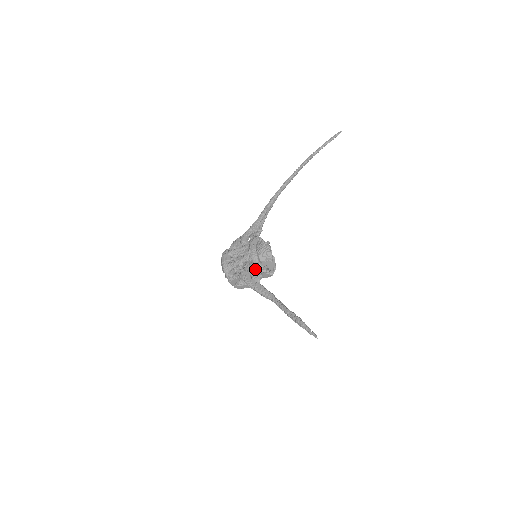
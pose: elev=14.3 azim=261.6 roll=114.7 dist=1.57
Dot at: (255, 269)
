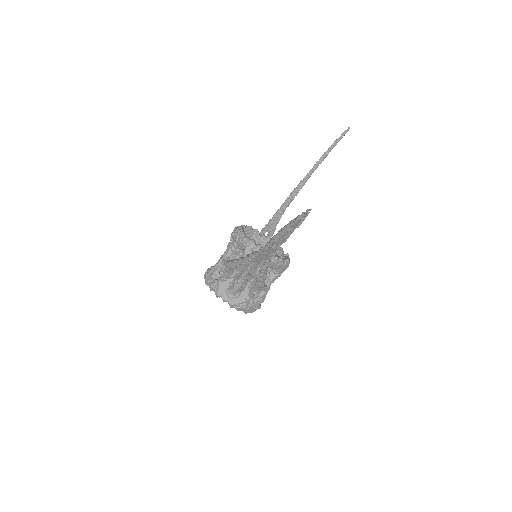
Dot at: occluded
